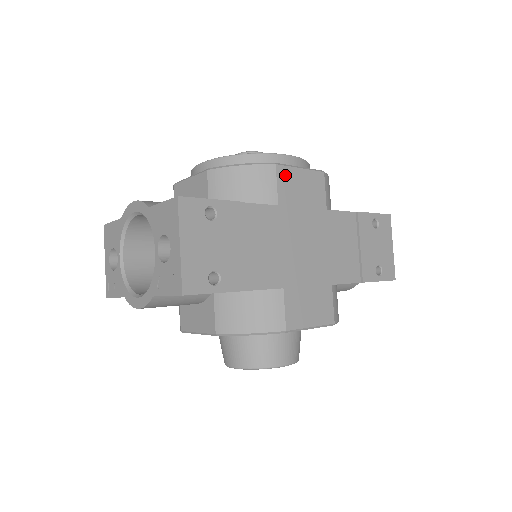
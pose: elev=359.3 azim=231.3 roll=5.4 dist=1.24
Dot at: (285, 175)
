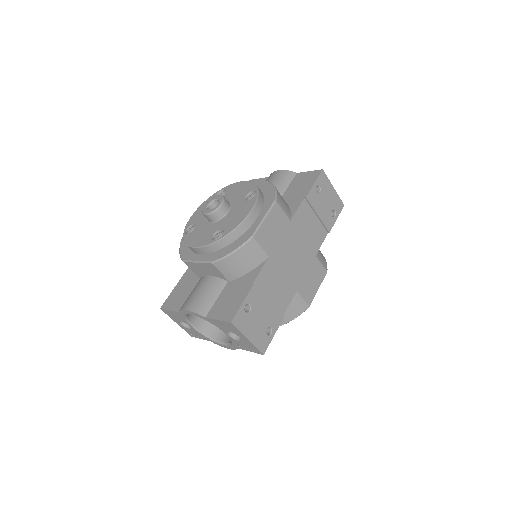
Dot at: (261, 235)
